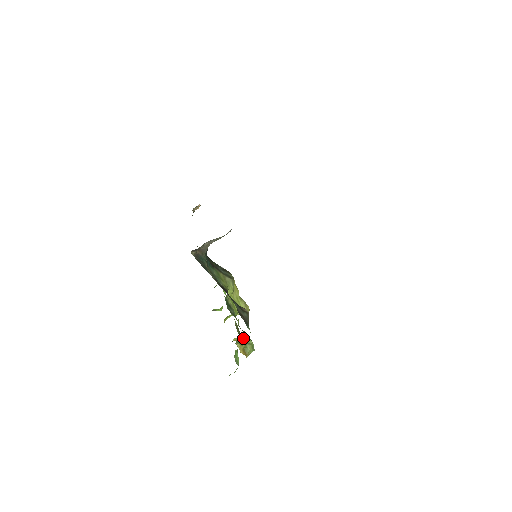
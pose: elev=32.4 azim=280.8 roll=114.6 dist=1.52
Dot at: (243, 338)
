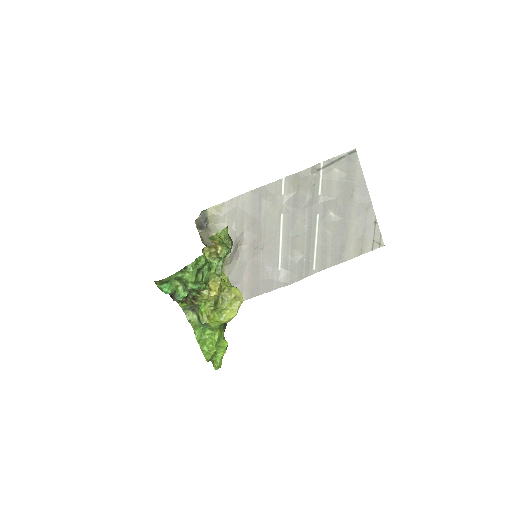
Dot at: (218, 236)
